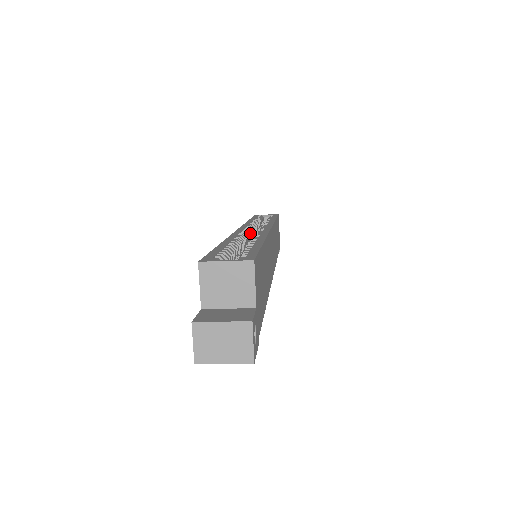
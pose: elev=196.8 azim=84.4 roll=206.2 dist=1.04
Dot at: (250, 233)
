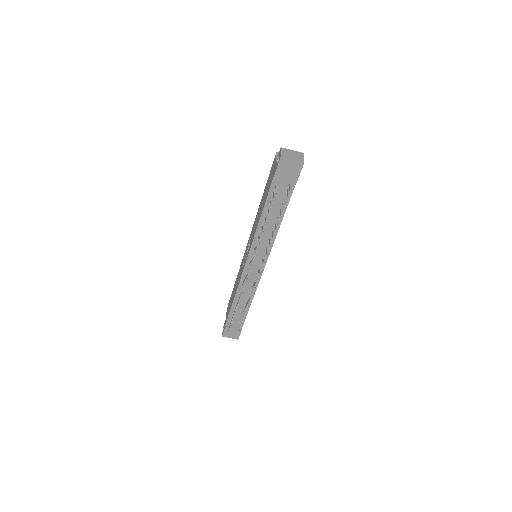
Dot at: occluded
